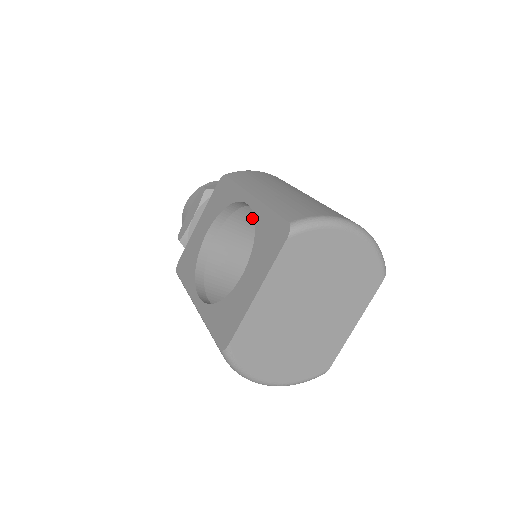
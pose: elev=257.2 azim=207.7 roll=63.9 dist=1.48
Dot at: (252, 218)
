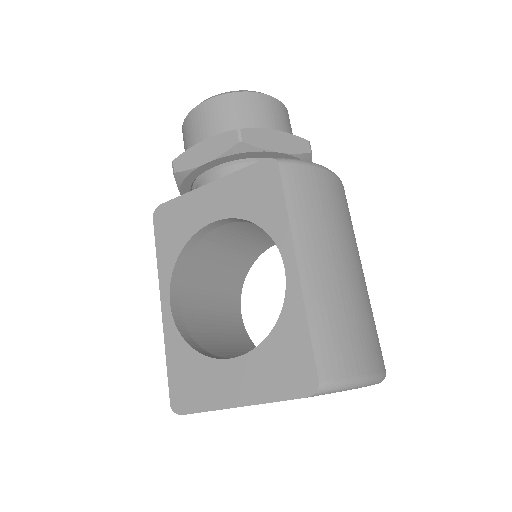
Dot at: occluded
